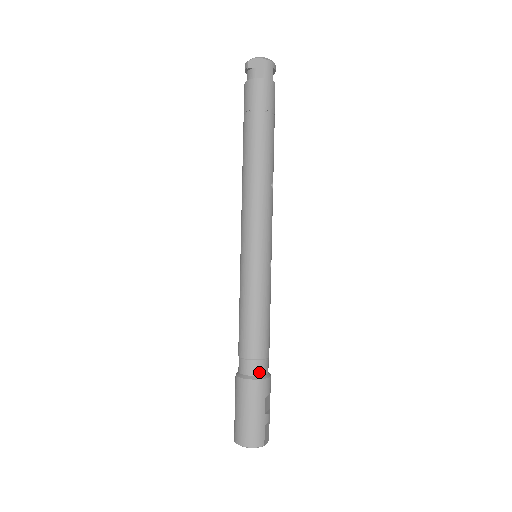
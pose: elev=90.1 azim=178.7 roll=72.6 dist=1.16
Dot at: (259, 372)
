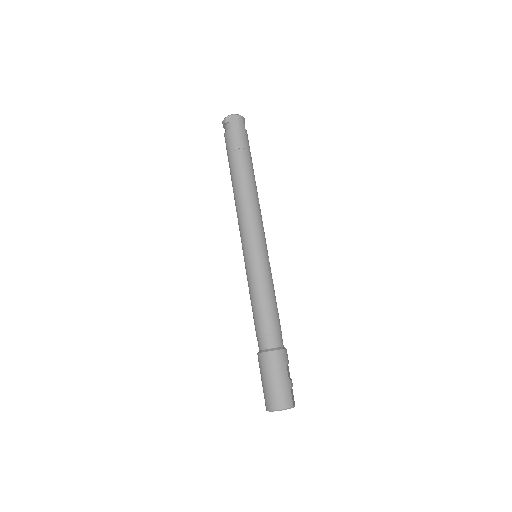
Dot at: (277, 344)
